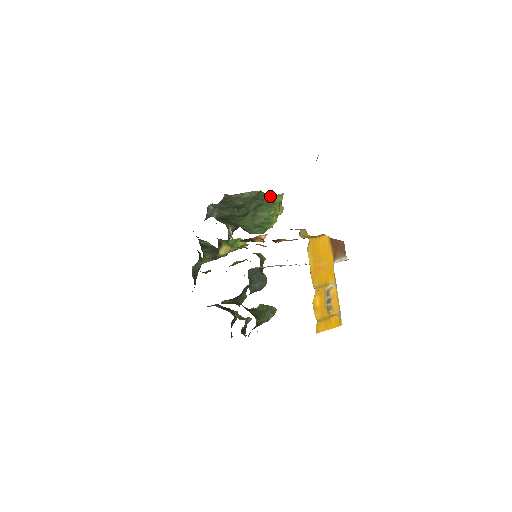
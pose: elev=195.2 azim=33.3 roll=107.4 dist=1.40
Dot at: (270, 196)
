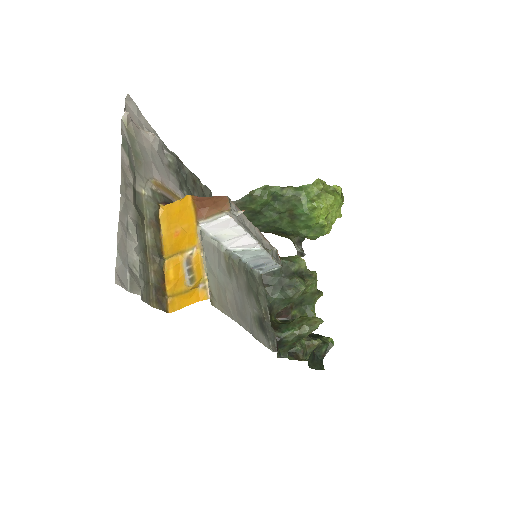
Dot at: (299, 188)
